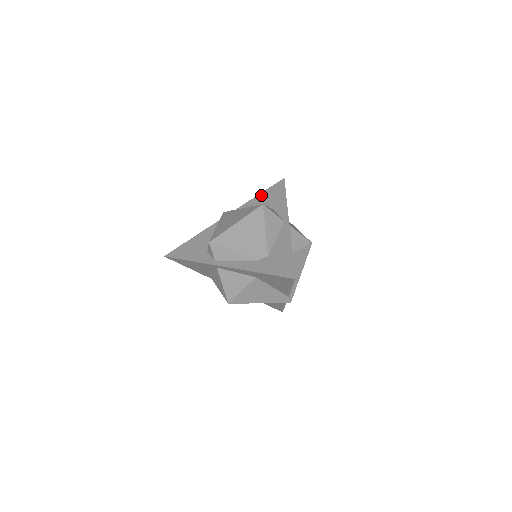
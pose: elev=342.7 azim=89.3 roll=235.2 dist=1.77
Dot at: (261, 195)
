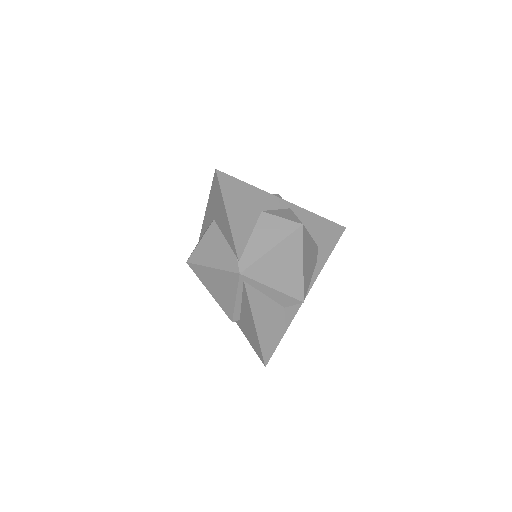
Dot at: occluded
